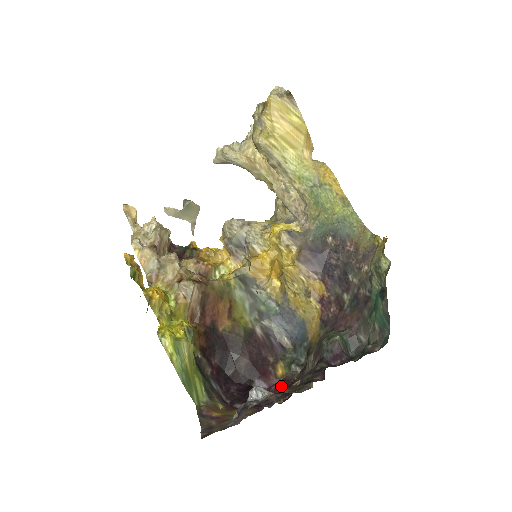
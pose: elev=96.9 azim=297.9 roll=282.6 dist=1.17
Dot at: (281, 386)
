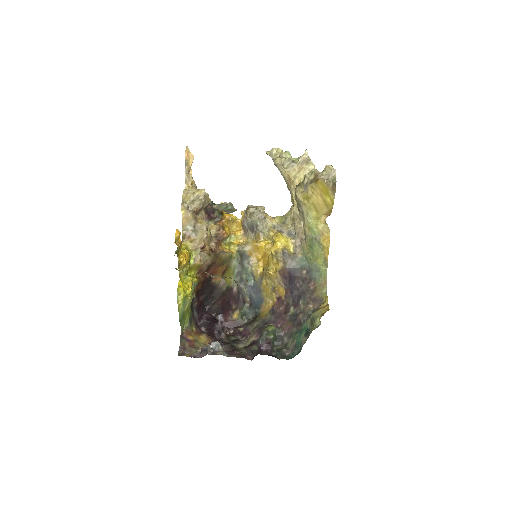
Dot at: (232, 325)
